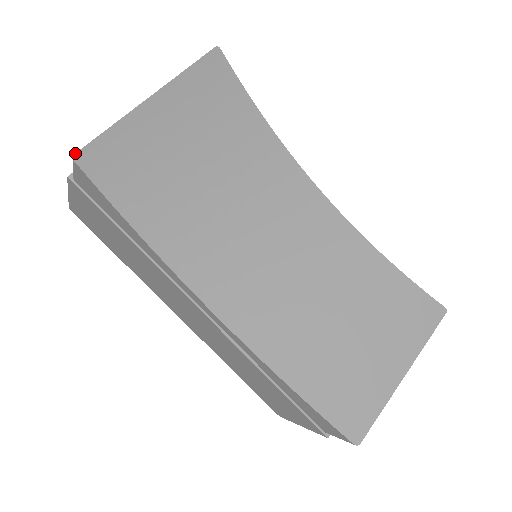
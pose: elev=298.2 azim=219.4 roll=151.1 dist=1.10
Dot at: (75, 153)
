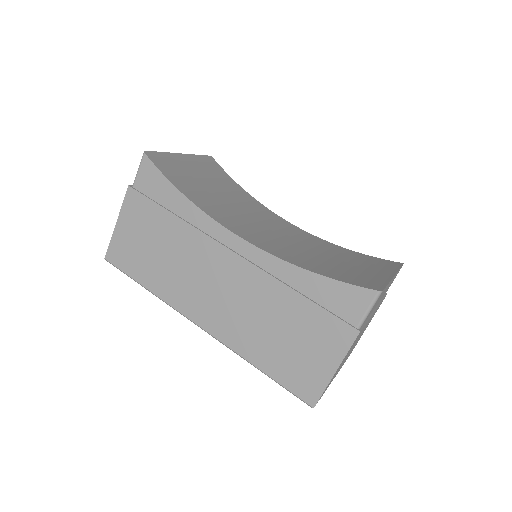
Dot at: (145, 151)
